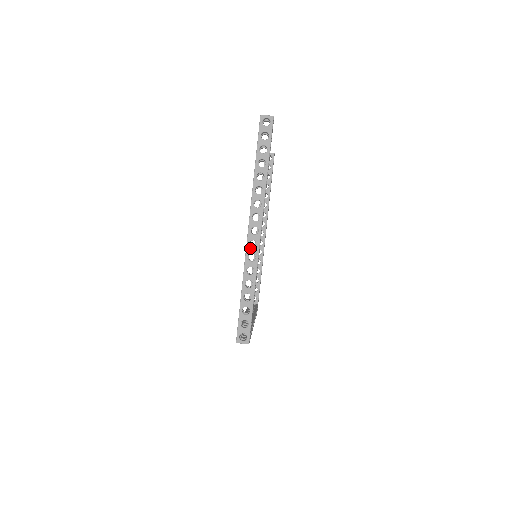
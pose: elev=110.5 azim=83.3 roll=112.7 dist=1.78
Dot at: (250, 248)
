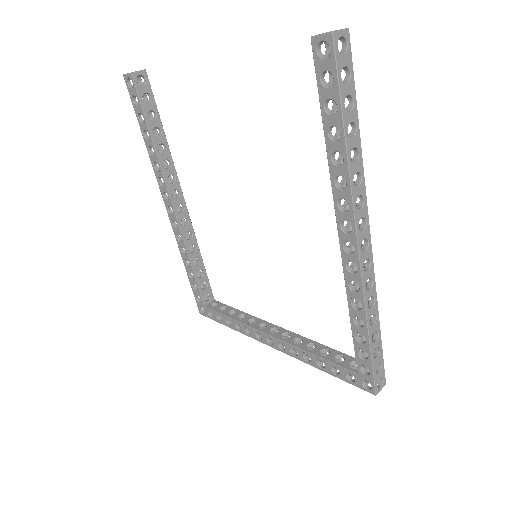
Dot at: (365, 273)
